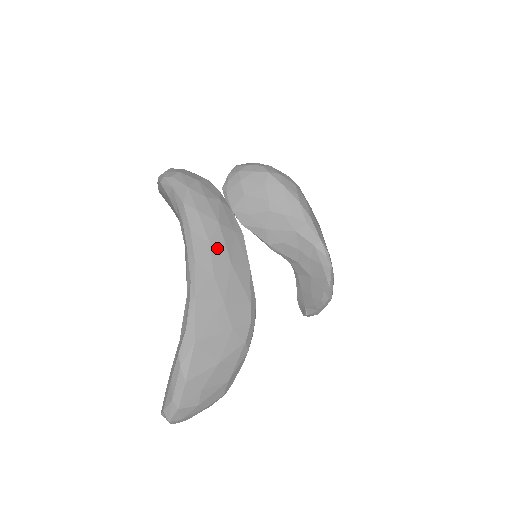
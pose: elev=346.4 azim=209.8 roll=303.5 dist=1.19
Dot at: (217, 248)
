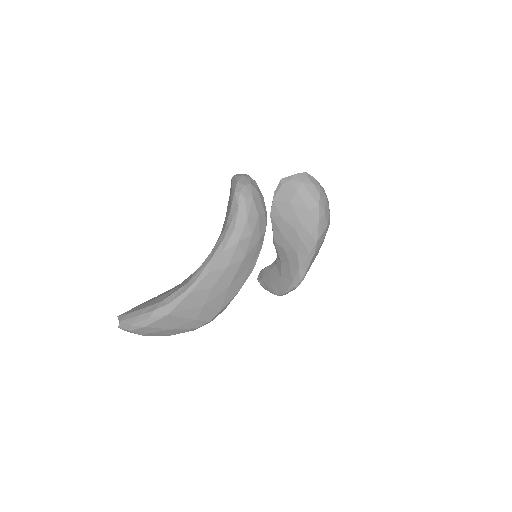
Dot at: (229, 273)
